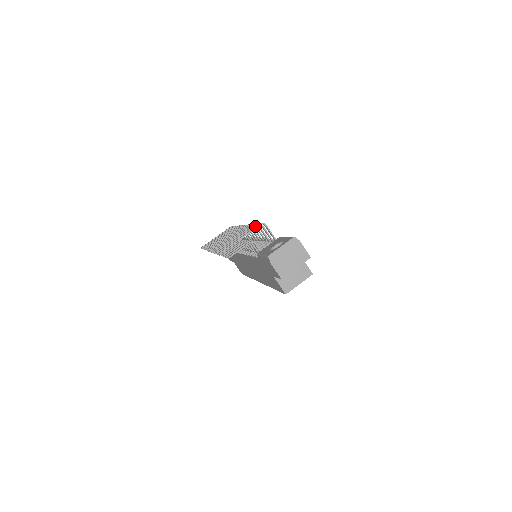
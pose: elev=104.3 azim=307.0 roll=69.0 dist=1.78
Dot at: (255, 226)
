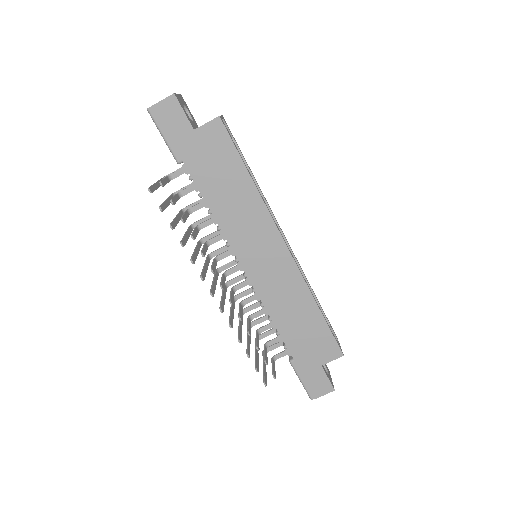
Dot at: occluded
